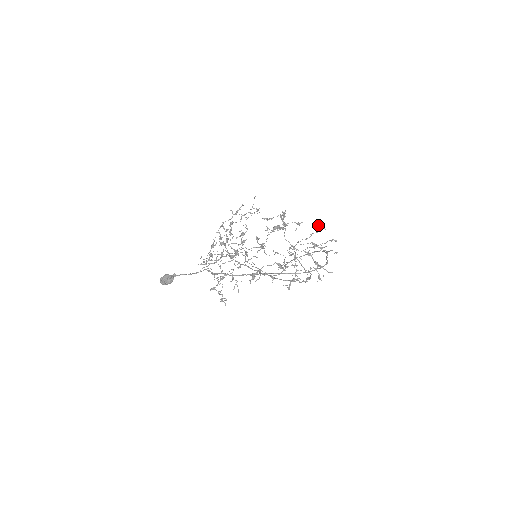
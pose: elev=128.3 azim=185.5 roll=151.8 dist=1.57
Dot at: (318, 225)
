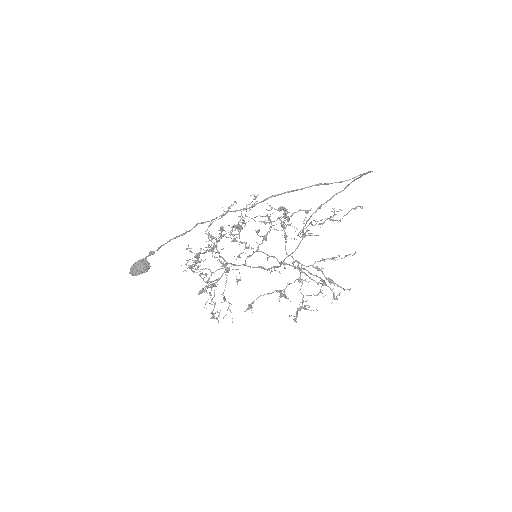
Dot at: (332, 208)
